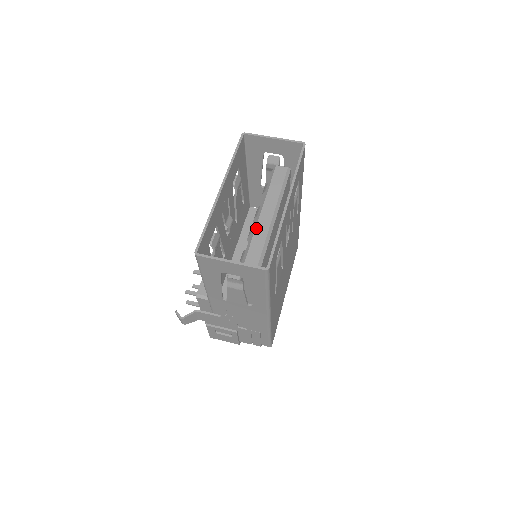
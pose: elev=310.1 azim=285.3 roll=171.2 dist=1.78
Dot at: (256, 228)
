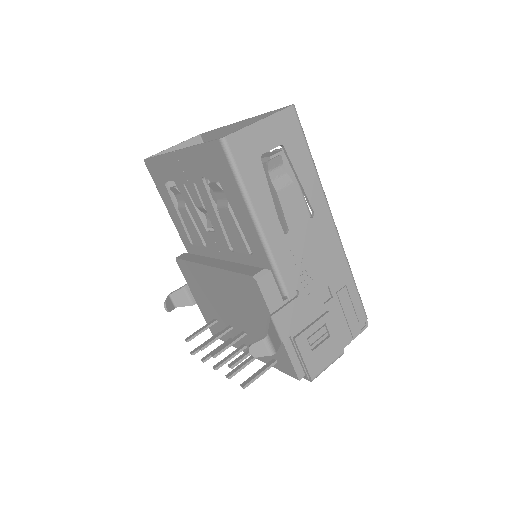
Dot at: occluded
